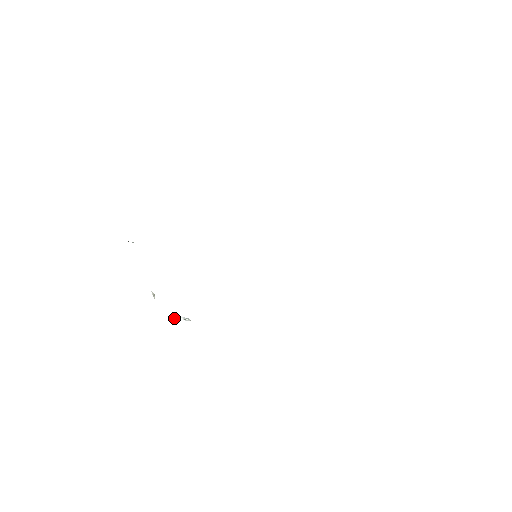
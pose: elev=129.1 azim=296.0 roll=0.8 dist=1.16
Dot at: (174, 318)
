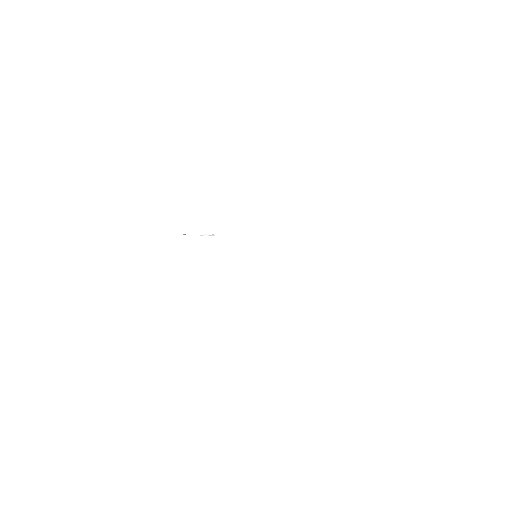
Dot at: occluded
